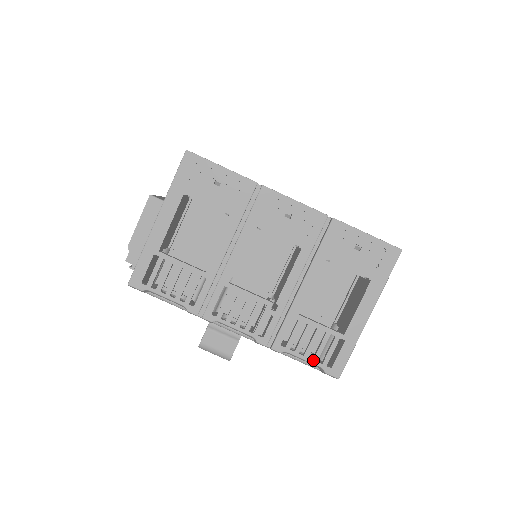
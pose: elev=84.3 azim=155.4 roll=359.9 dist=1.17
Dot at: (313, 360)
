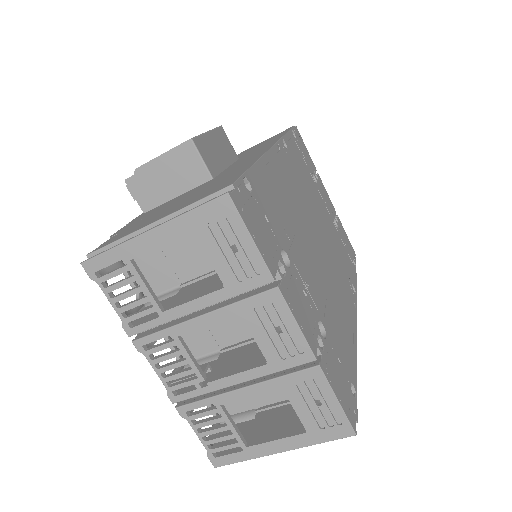
Dot at: (204, 442)
